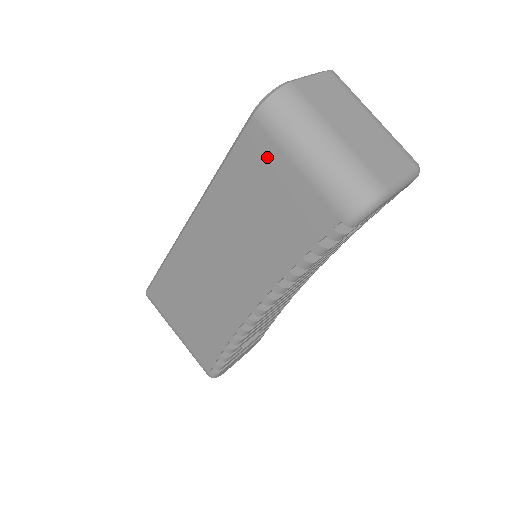
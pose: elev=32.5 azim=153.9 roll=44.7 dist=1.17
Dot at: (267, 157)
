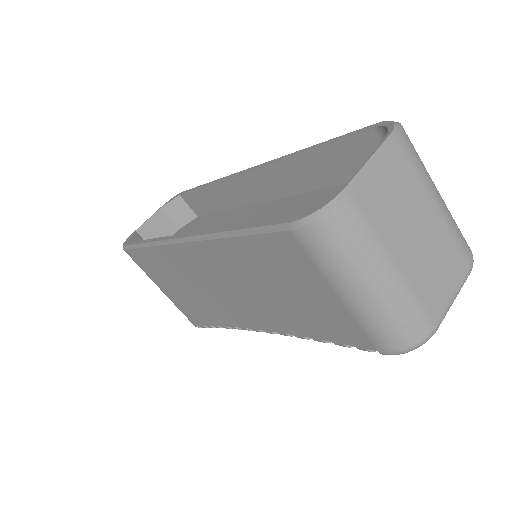
Dot at: (301, 267)
